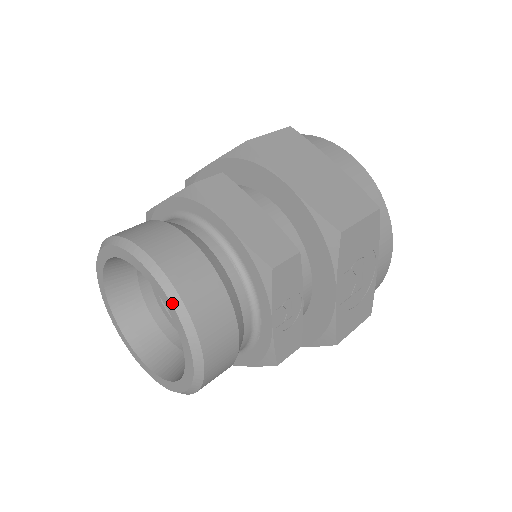
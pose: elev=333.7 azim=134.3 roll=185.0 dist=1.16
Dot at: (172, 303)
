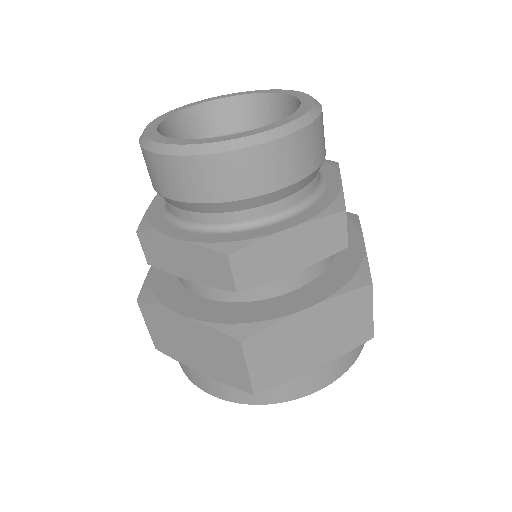
Dot at: (296, 91)
